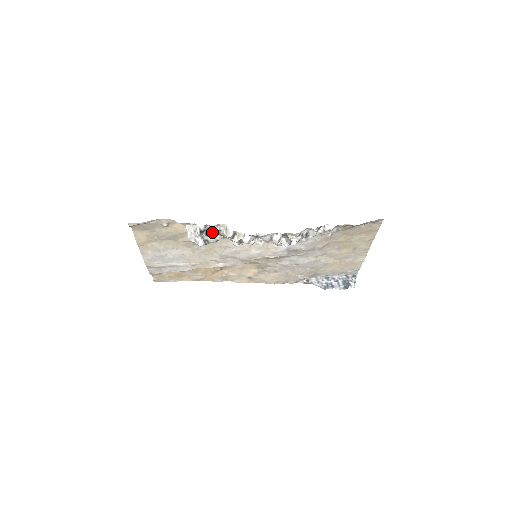
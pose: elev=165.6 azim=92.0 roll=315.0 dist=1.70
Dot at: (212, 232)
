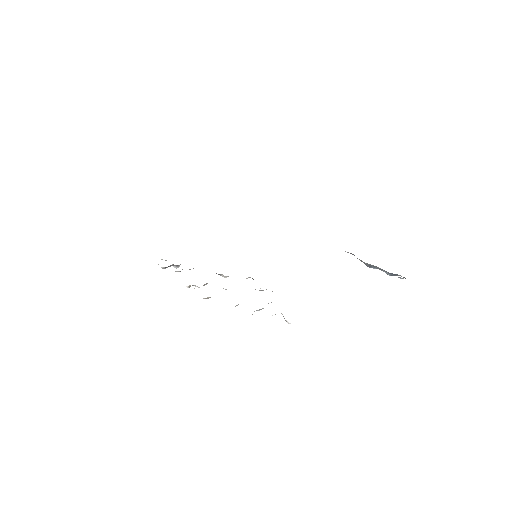
Dot at: occluded
